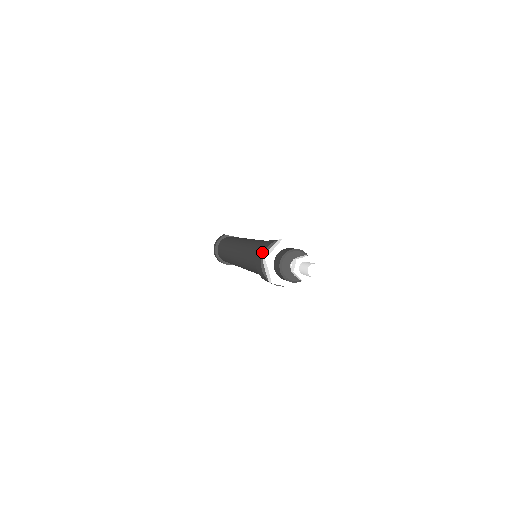
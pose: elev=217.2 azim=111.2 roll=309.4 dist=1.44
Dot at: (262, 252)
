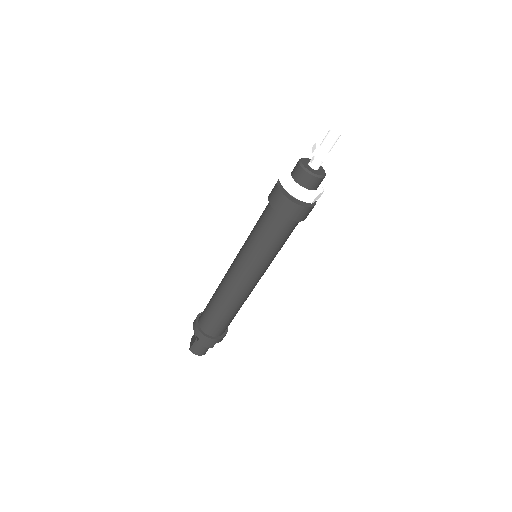
Dot at: occluded
